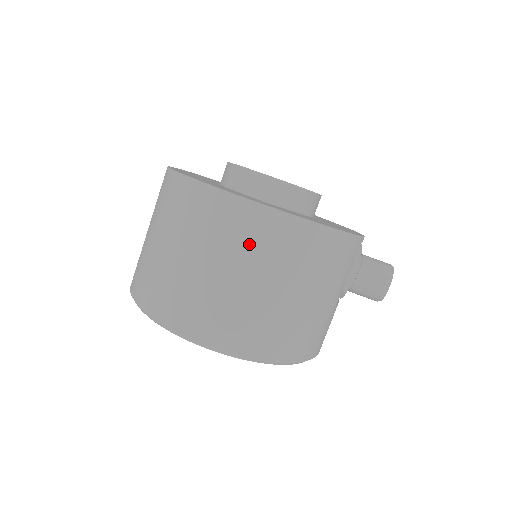
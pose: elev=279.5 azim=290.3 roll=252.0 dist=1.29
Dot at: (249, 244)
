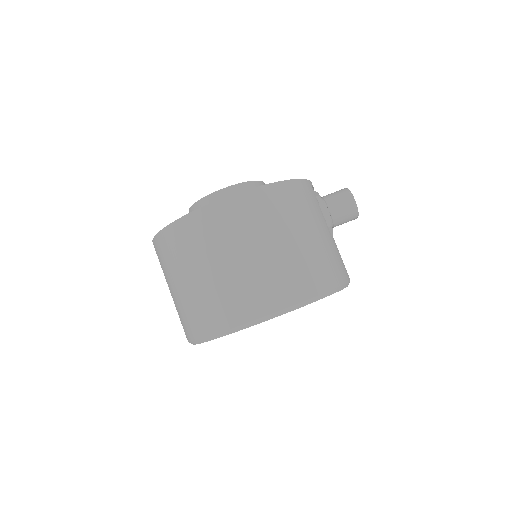
Dot at: (240, 227)
